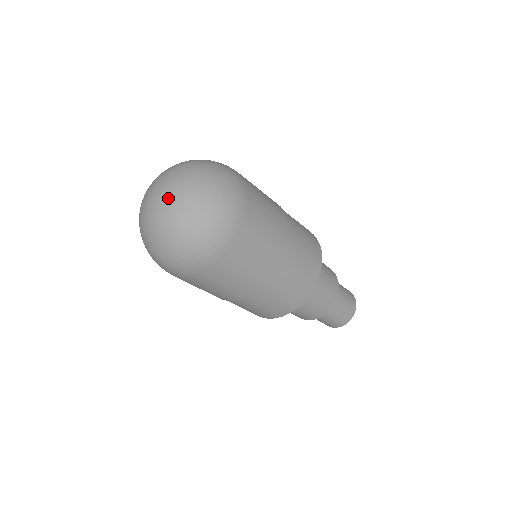
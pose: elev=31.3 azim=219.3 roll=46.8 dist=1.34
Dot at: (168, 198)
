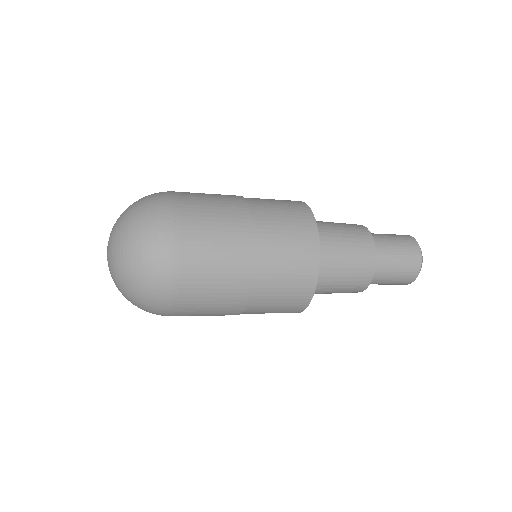
Dot at: occluded
